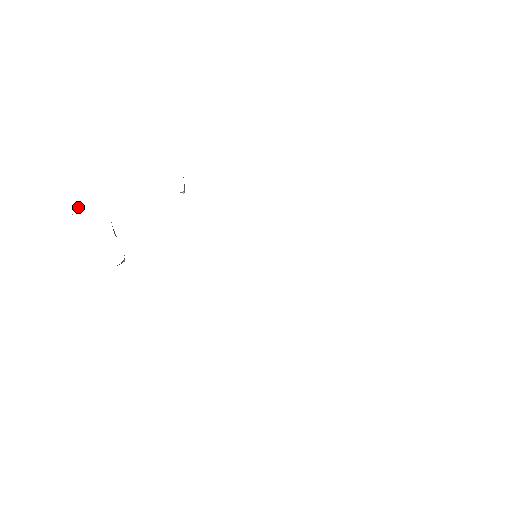
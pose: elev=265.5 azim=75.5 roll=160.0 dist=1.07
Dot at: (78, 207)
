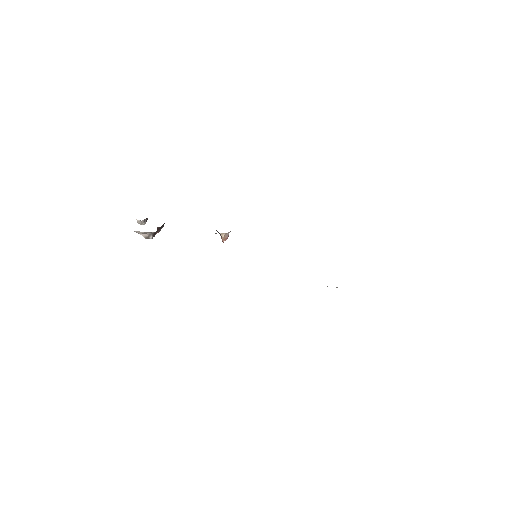
Dot at: (145, 222)
